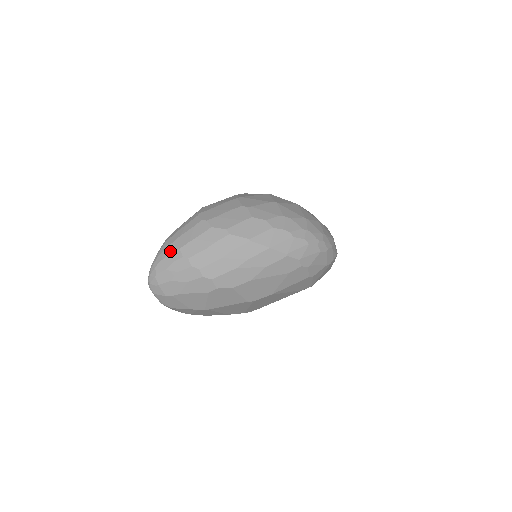
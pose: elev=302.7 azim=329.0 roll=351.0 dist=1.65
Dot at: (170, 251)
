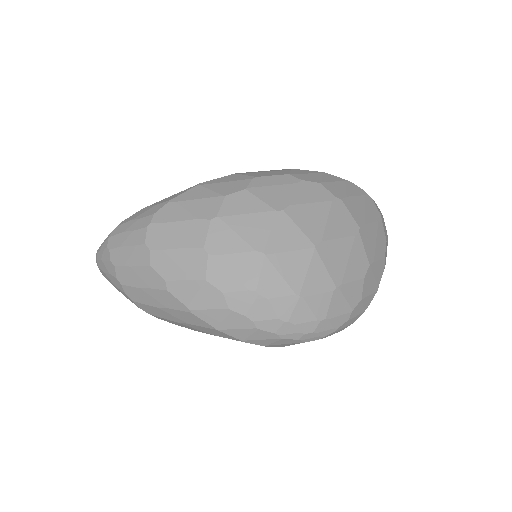
Dot at: (107, 259)
